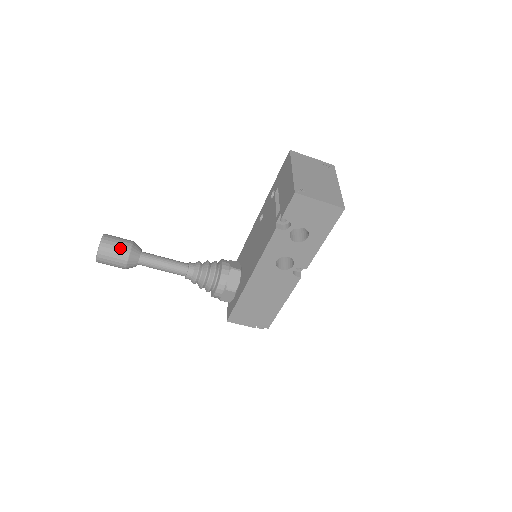
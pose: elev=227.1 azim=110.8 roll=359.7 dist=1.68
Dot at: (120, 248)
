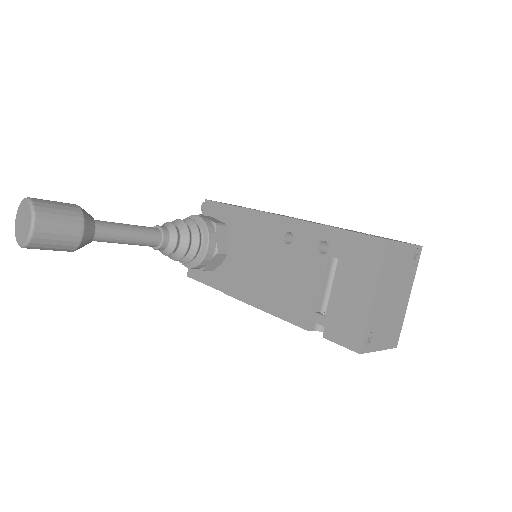
Dot at: (63, 242)
